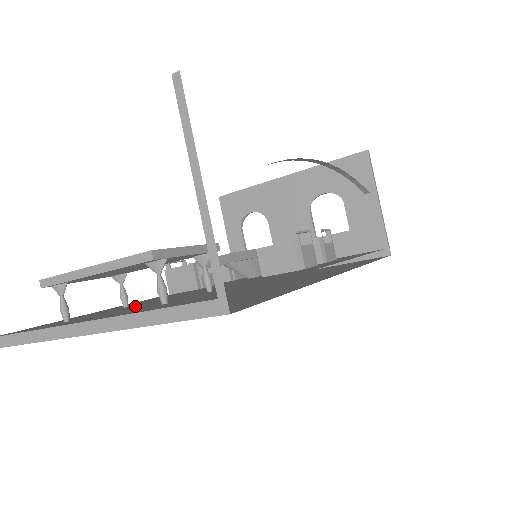
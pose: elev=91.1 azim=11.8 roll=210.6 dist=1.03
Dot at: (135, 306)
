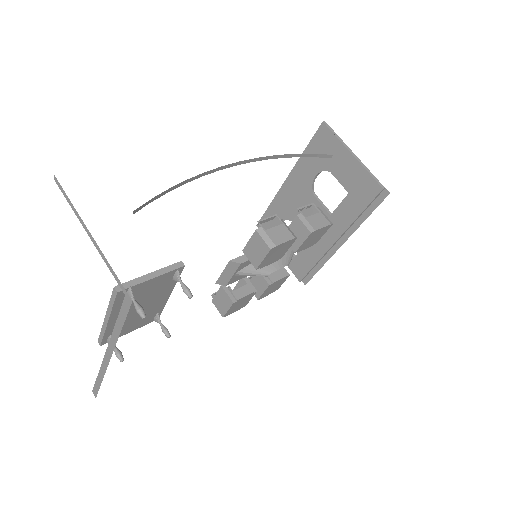
Dot at: occluded
